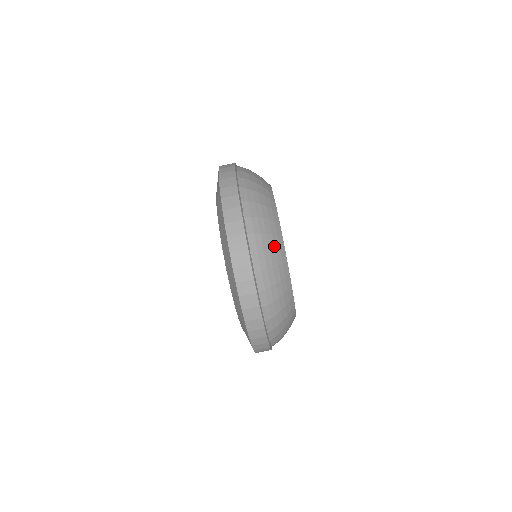
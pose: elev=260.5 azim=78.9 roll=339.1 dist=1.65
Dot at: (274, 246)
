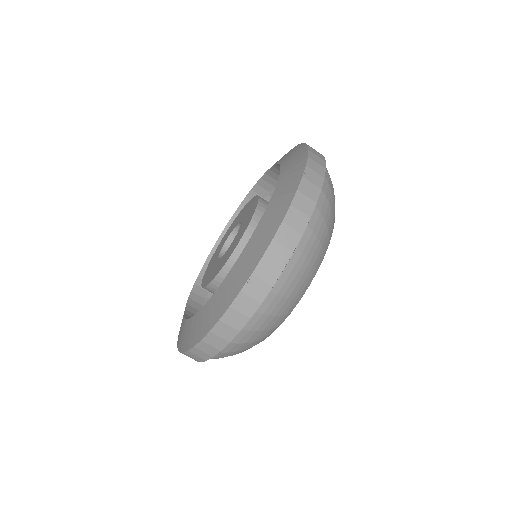
Dot at: (323, 243)
